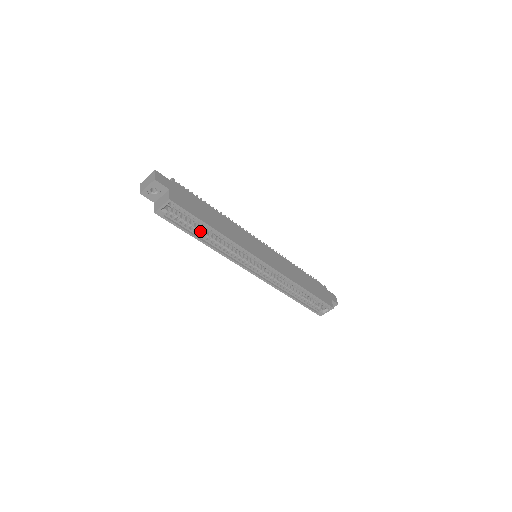
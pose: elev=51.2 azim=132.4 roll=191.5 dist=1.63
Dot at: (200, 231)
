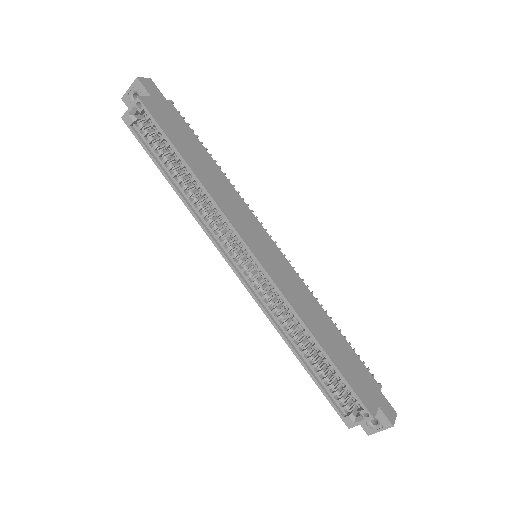
Dot at: (174, 168)
